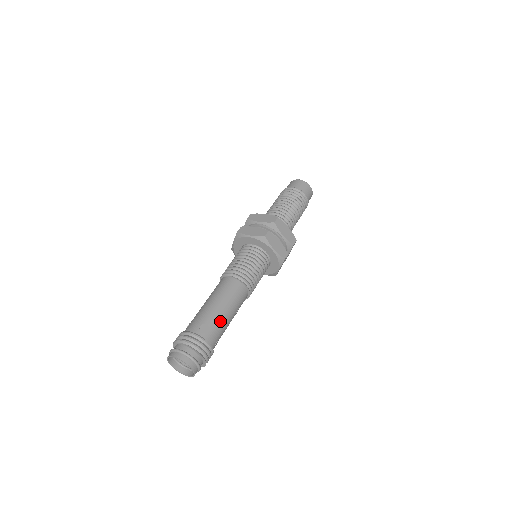
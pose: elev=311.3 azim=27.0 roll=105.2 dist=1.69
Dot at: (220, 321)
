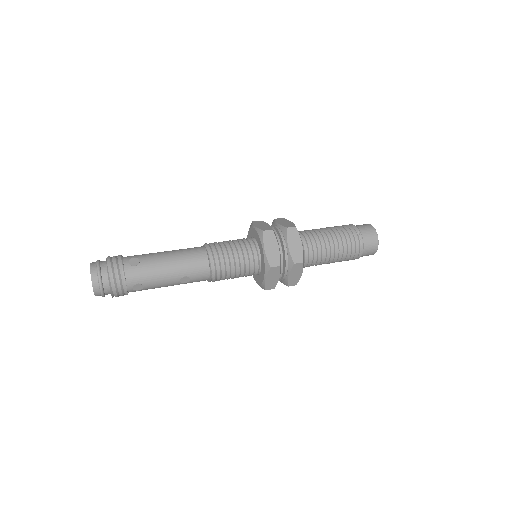
Dot at: (154, 268)
